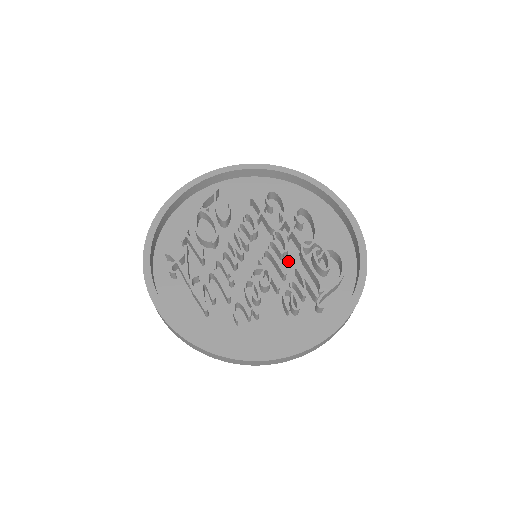
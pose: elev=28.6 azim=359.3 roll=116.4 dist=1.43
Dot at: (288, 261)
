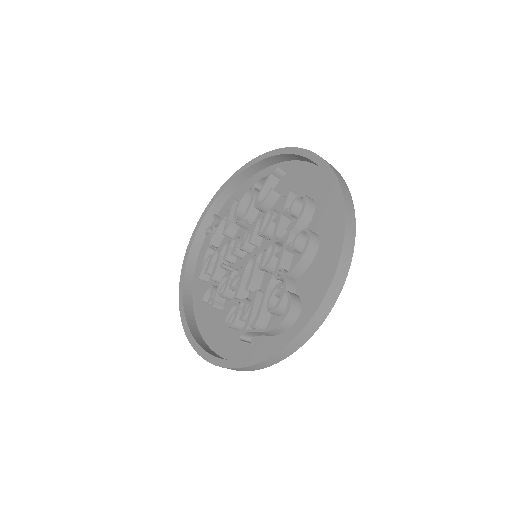
Dot at: occluded
